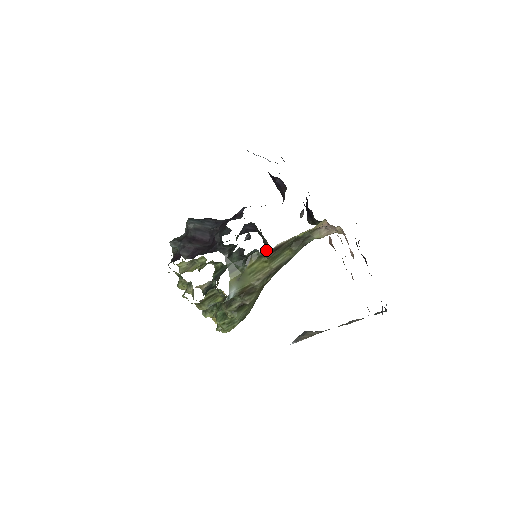
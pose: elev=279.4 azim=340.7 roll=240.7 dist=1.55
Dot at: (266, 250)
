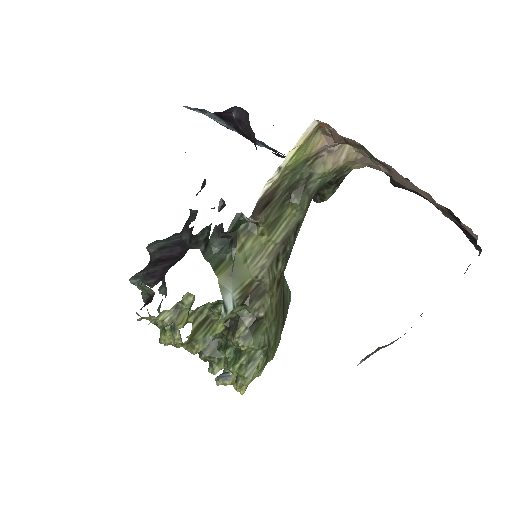
Dot at: occluded
